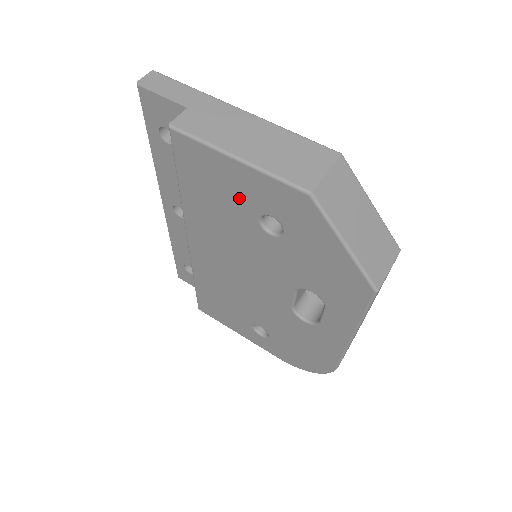
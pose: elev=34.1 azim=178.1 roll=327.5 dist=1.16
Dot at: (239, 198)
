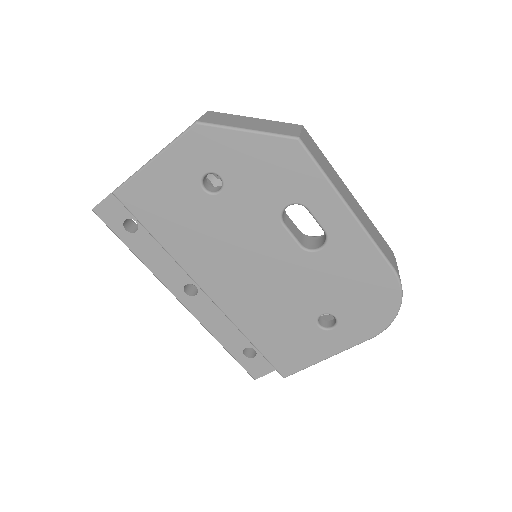
Dot at: (181, 190)
